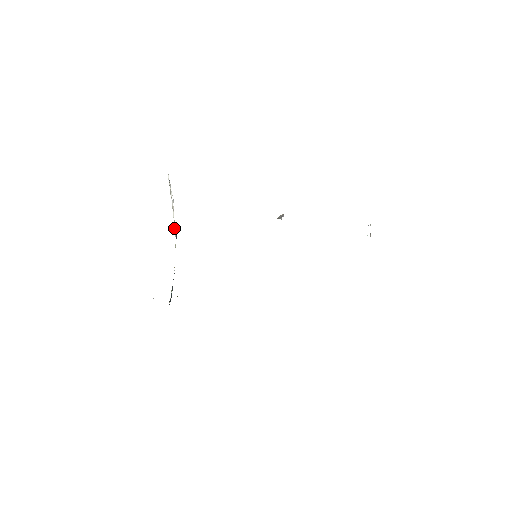
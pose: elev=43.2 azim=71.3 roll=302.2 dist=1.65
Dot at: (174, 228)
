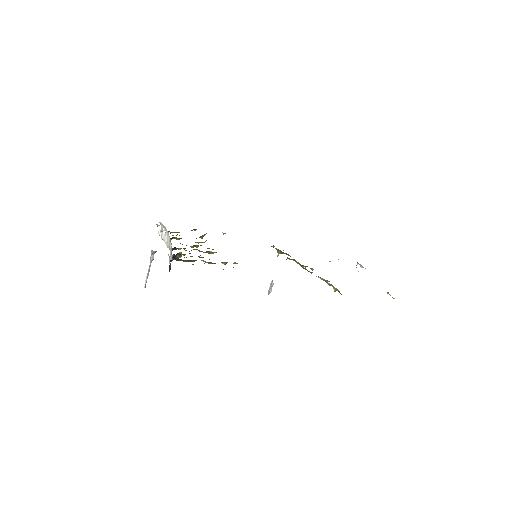
Dot at: (167, 247)
